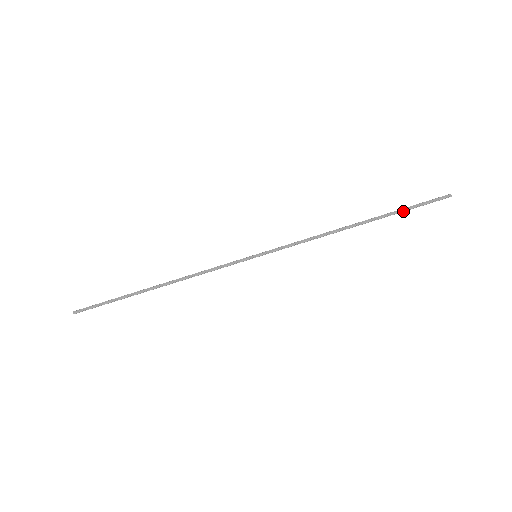
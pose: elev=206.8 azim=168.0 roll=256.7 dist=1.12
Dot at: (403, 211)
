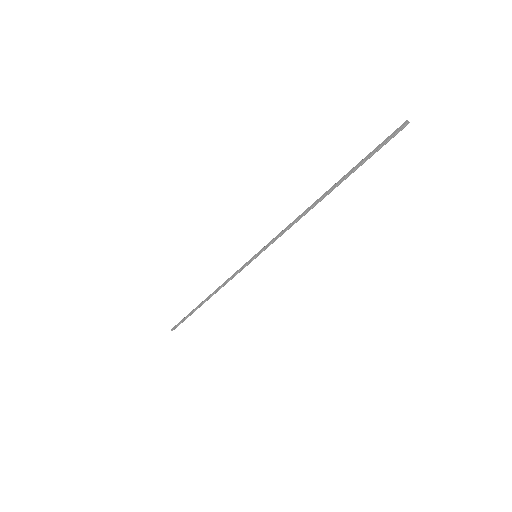
Dot at: (362, 164)
